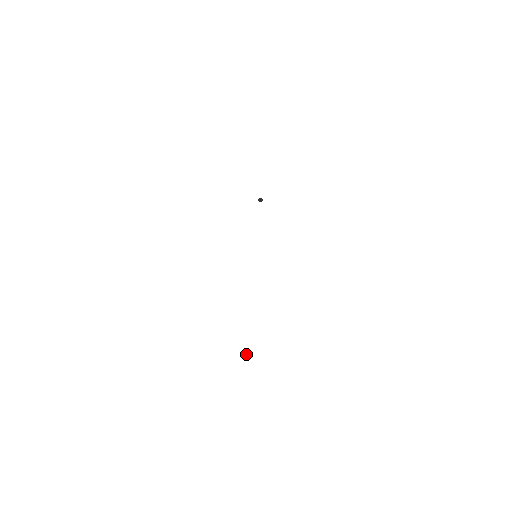
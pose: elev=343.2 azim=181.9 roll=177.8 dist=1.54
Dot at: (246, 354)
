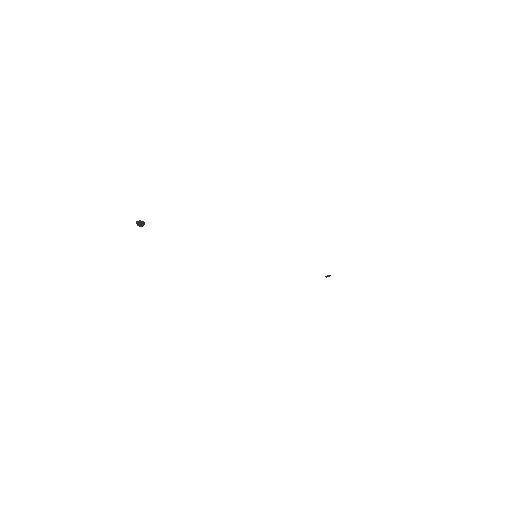
Dot at: (137, 222)
